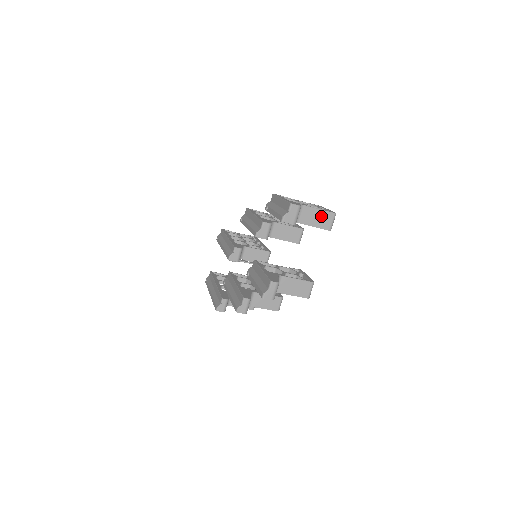
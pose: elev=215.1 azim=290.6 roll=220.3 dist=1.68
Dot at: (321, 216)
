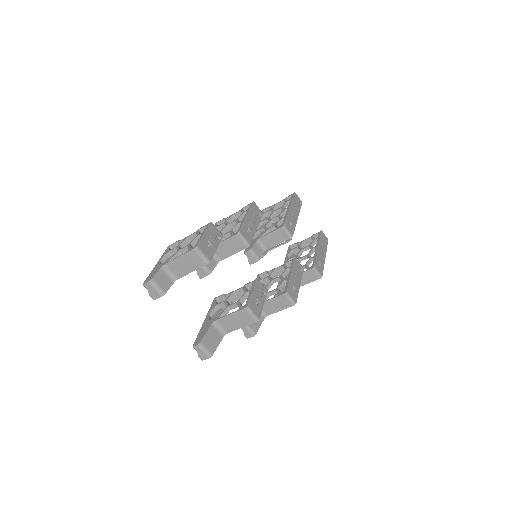
Dot at: (187, 260)
